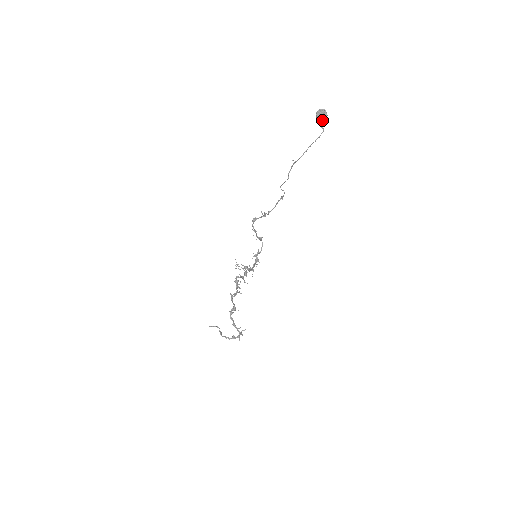
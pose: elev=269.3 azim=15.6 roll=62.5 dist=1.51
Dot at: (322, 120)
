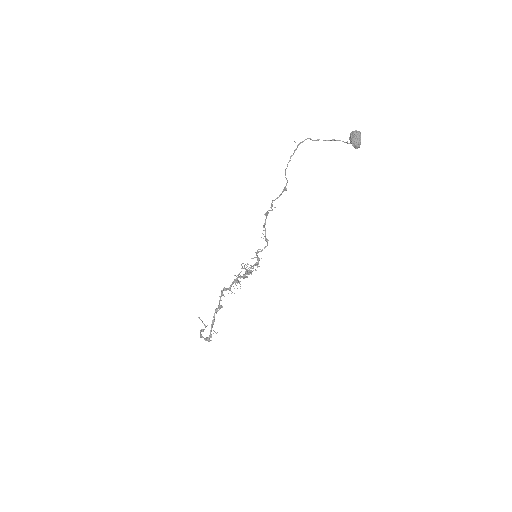
Dot at: (352, 138)
